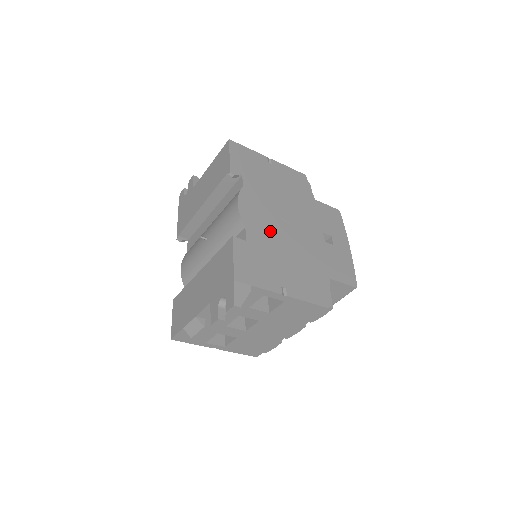
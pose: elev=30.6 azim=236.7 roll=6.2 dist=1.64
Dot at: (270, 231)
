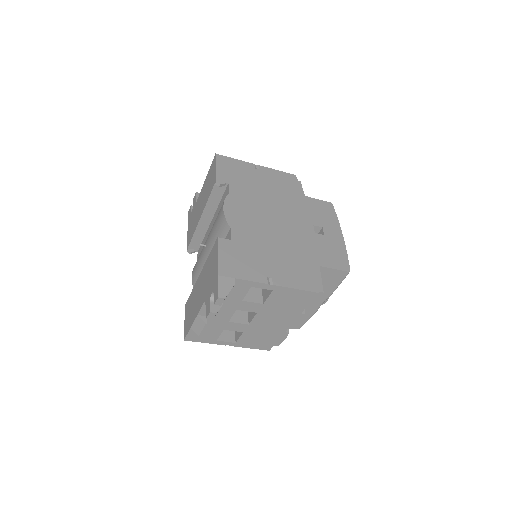
Dot at: (256, 229)
